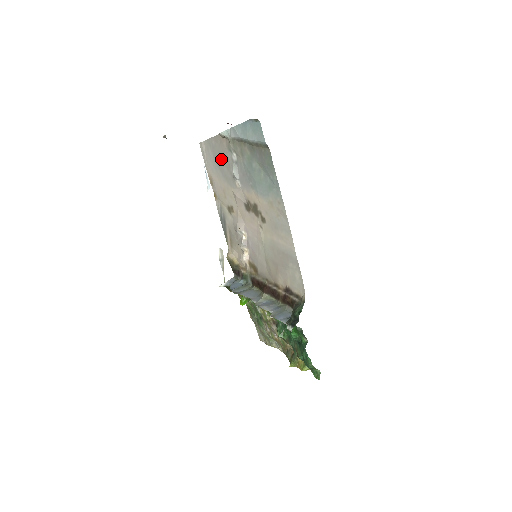
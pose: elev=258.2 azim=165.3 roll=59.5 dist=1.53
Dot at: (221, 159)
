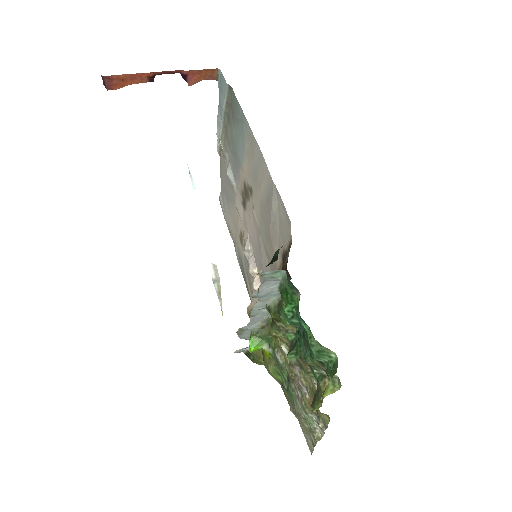
Dot at: (226, 184)
